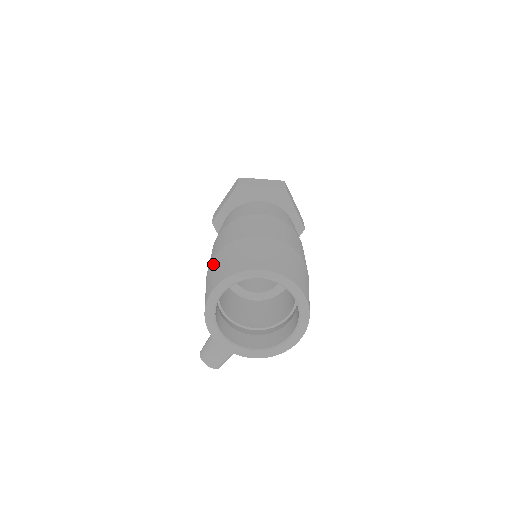
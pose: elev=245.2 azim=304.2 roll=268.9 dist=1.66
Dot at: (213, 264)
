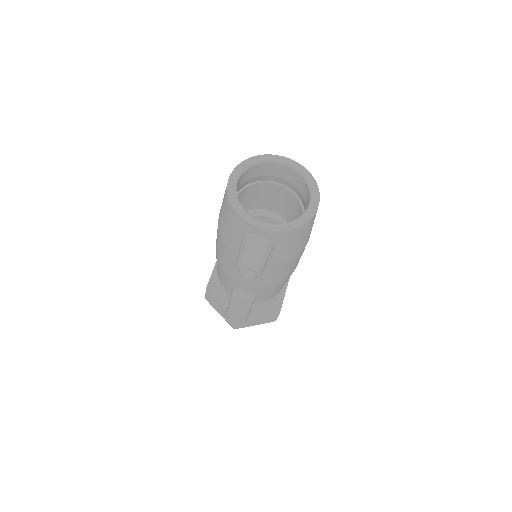
Dot at: occluded
